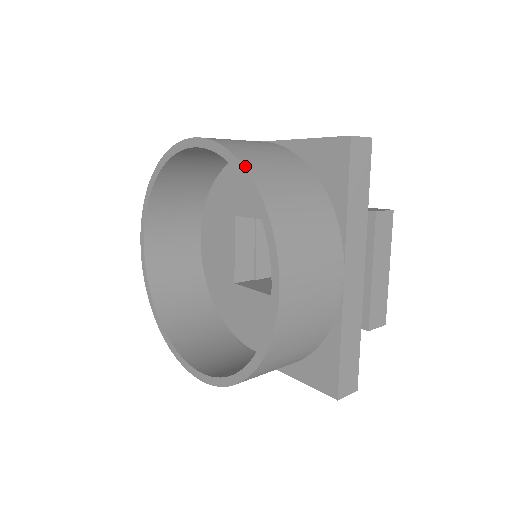
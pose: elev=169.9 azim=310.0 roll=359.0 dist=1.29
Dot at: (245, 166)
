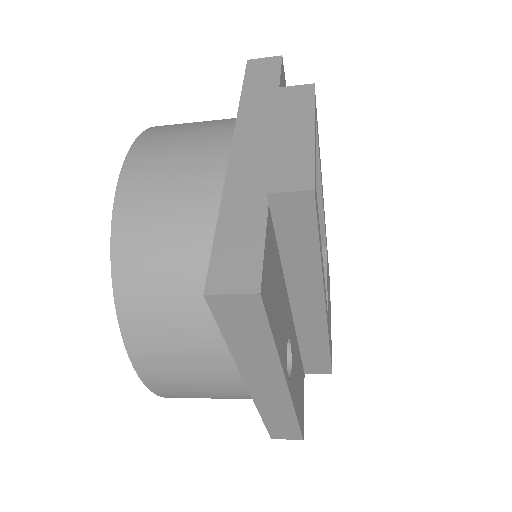
Dot at: occluded
